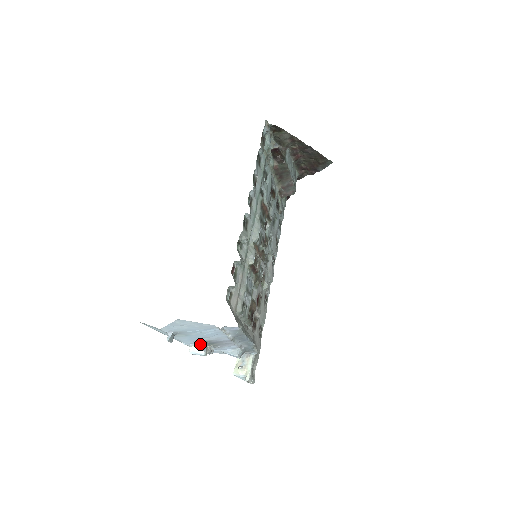
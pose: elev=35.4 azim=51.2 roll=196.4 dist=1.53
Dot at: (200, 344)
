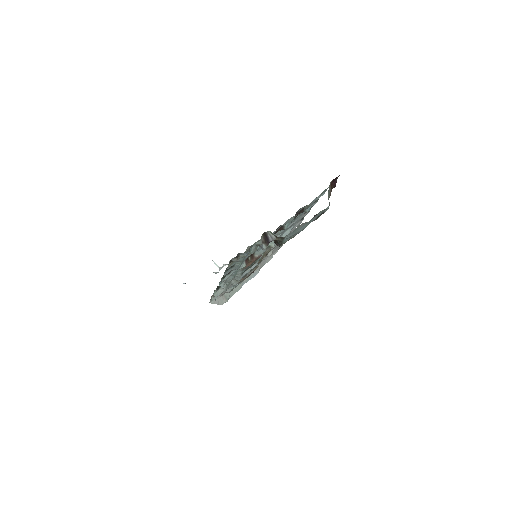
Dot at: occluded
